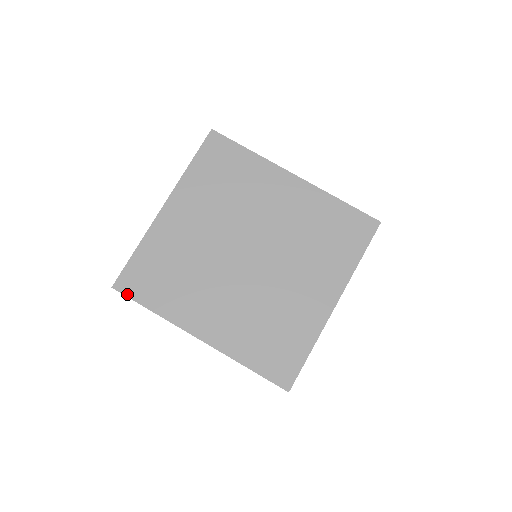
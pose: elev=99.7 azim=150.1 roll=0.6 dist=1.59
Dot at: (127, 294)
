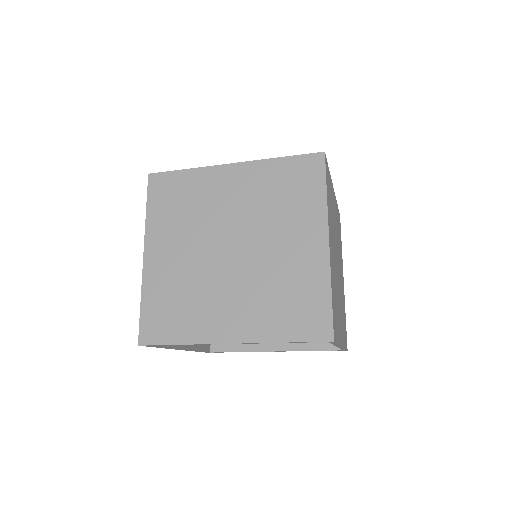
Dot at: (153, 343)
